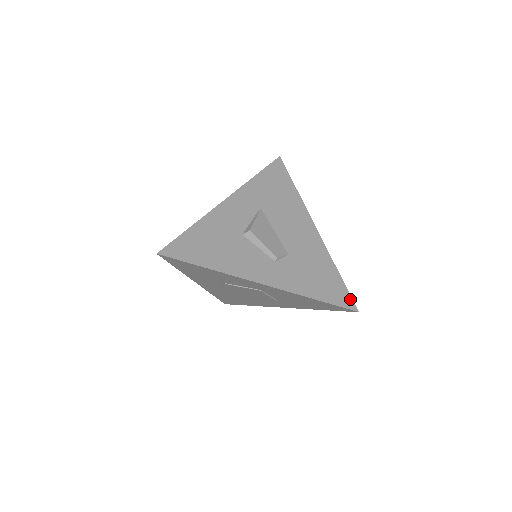
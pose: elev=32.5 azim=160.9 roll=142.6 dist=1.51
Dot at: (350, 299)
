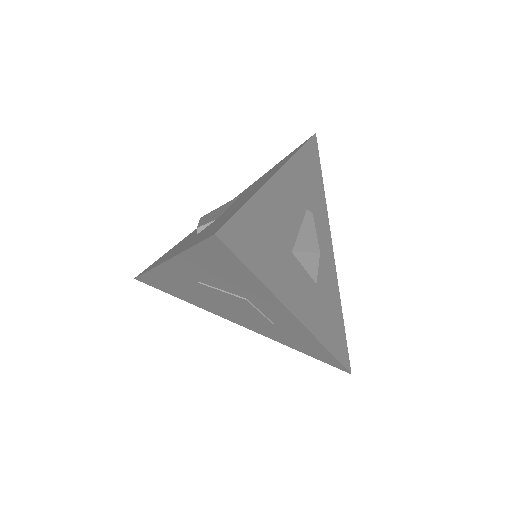
Dot at: (224, 224)
